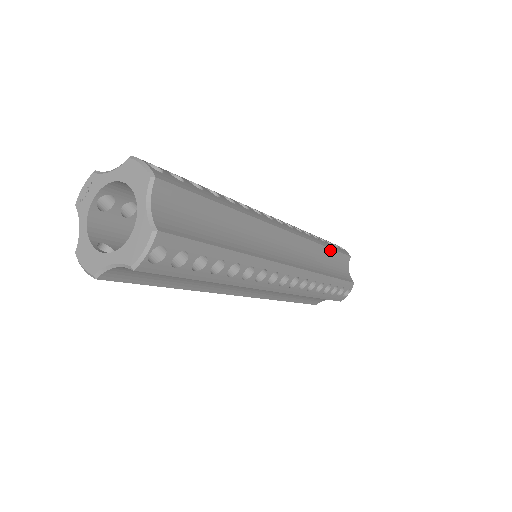
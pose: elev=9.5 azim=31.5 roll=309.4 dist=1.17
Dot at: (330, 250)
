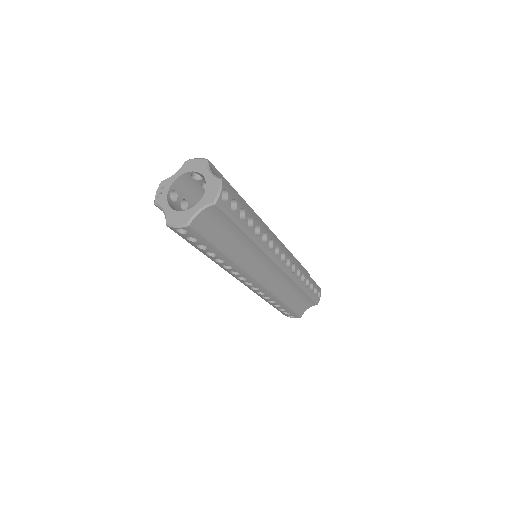
Dot at: (296, 260)
